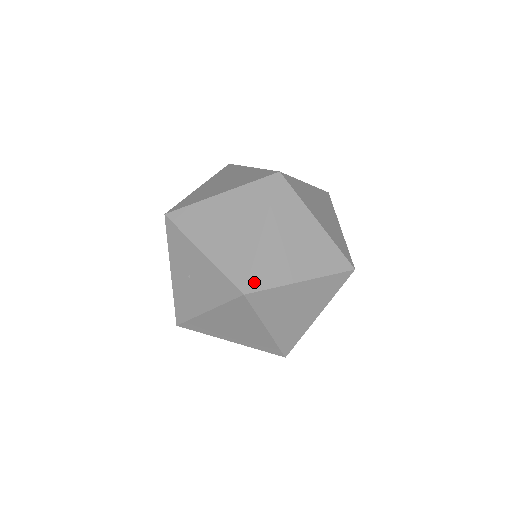
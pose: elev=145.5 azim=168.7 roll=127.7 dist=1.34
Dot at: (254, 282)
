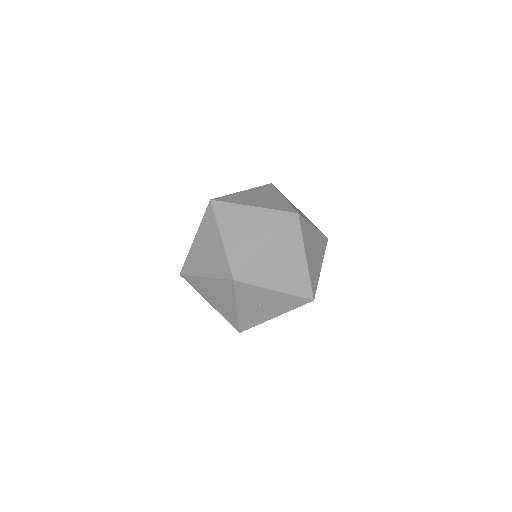
Dot at: (314, 290)
